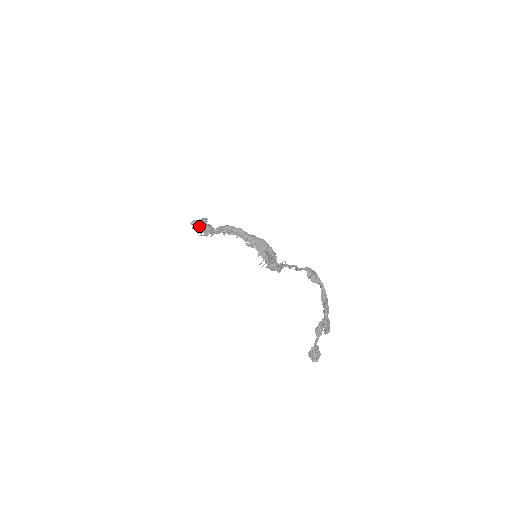
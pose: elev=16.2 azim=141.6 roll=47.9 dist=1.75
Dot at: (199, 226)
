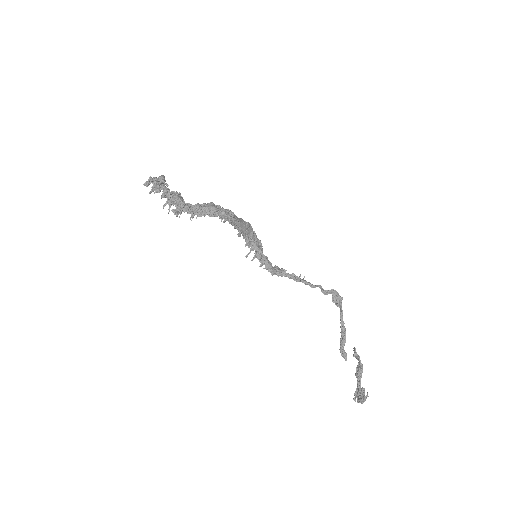
Dot at: (164, 195)
